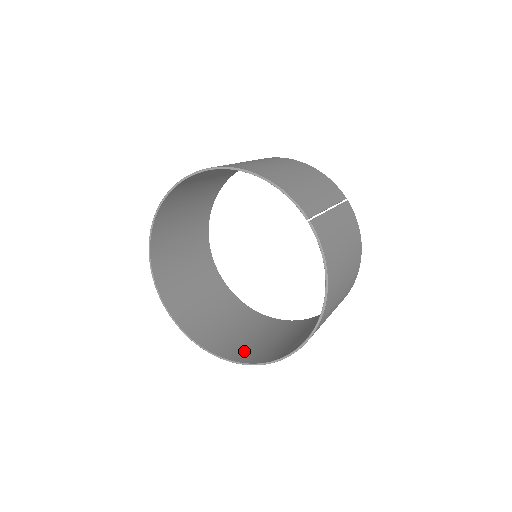
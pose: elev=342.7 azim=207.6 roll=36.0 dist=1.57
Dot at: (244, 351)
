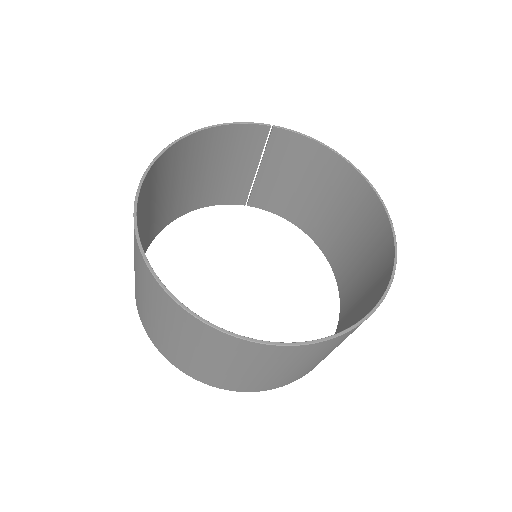
Dot at: (368, 309)
